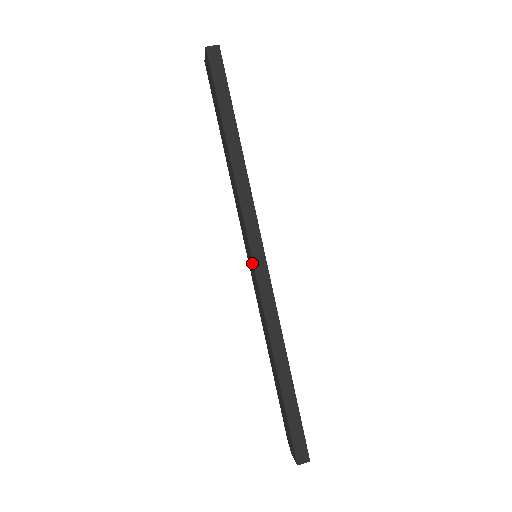
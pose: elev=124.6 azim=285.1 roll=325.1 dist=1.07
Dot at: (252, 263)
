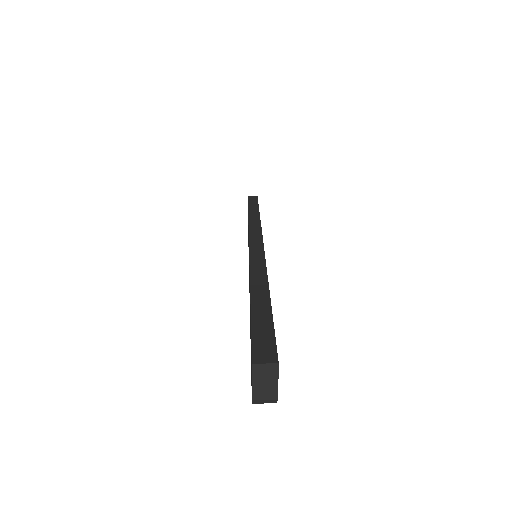
Dot at: occluded
